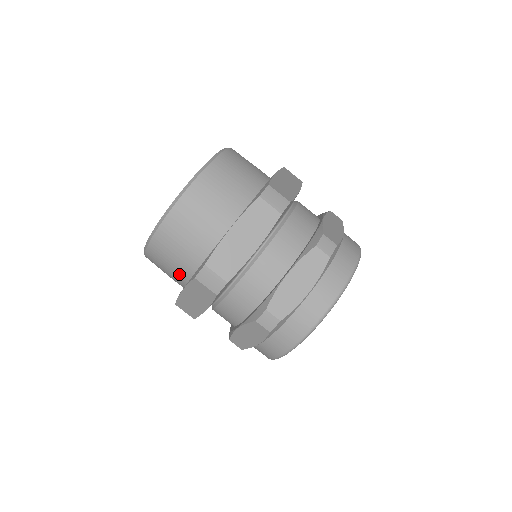
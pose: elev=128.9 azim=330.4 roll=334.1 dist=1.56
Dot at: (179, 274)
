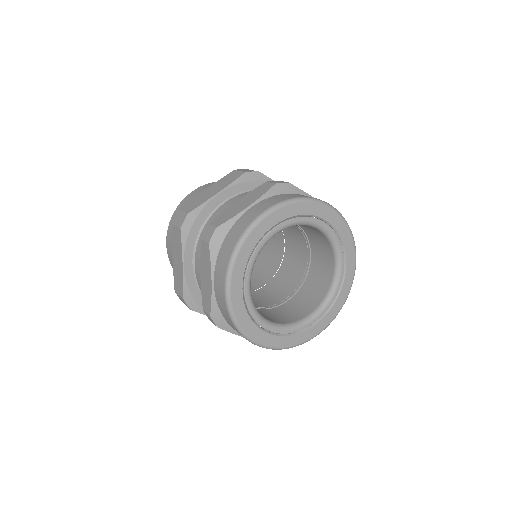
Dot at: occluded
